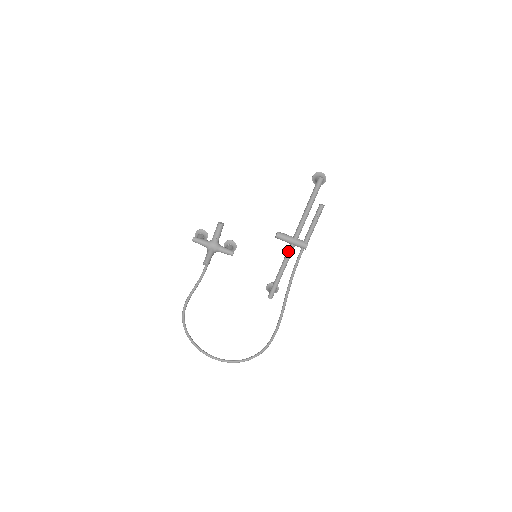
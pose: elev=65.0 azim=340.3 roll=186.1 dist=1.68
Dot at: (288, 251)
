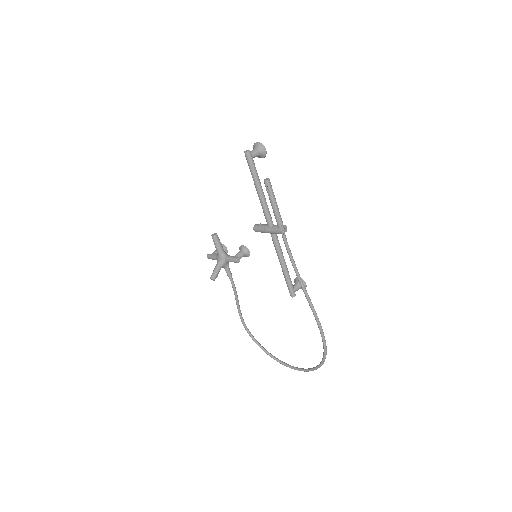
Dot at: (273, 242)
